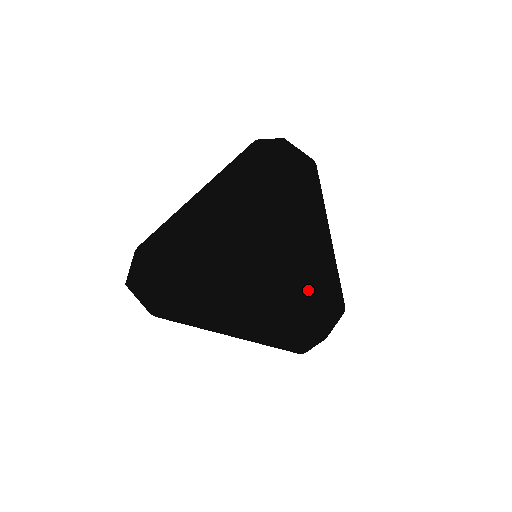
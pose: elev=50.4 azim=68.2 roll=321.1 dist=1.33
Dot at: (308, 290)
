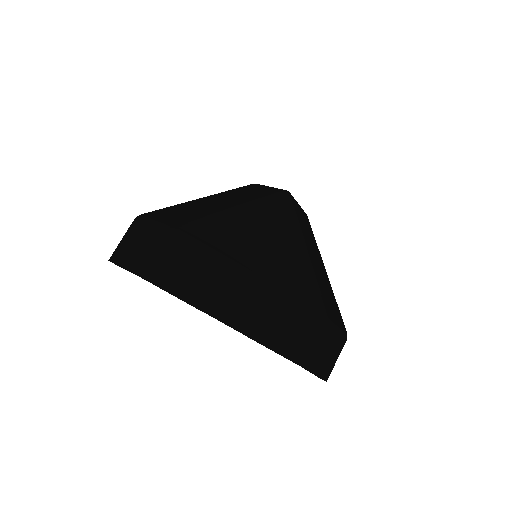
Dot at: (312, 284)
